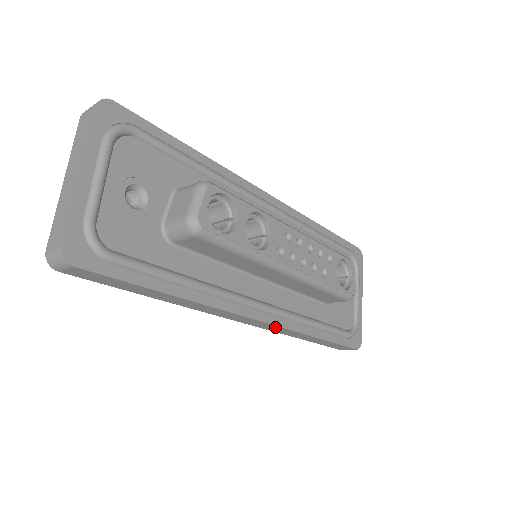
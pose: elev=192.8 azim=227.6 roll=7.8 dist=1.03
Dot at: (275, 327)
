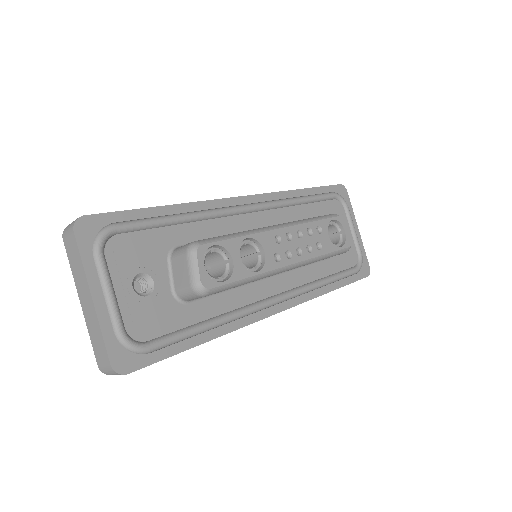
Dot at: occluded
